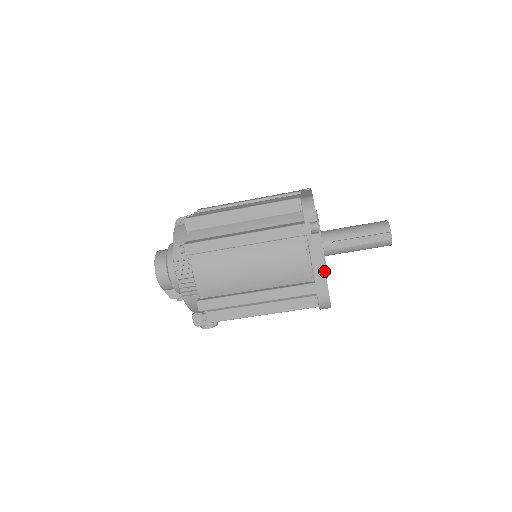
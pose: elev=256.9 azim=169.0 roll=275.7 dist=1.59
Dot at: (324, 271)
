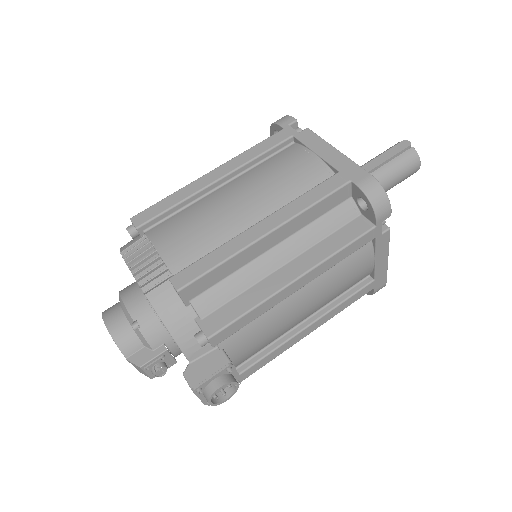
Dot at: (341, 154)
